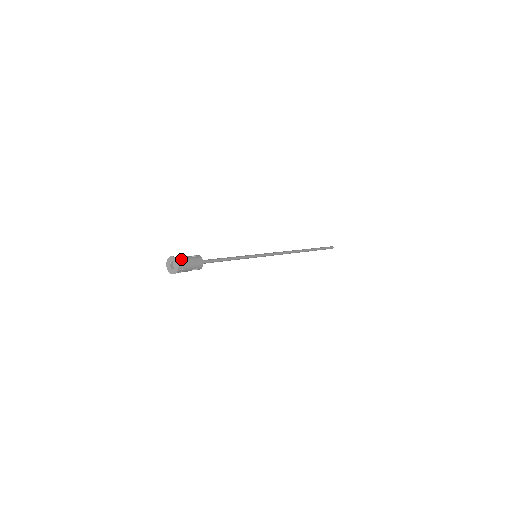
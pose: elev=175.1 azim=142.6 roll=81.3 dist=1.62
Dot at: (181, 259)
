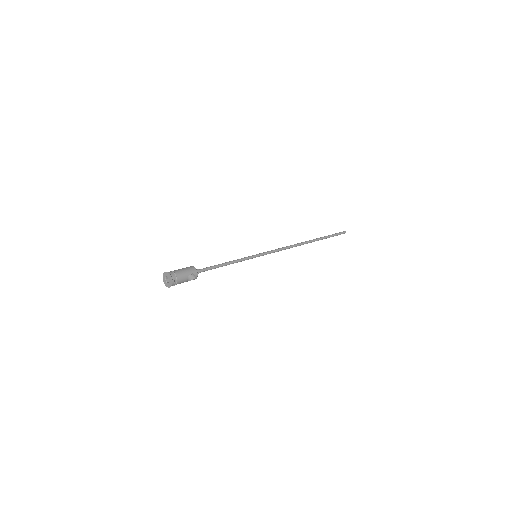
Dot at: (171, 271)
